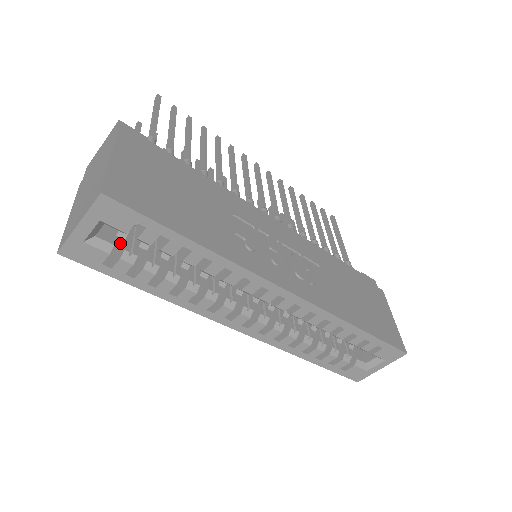
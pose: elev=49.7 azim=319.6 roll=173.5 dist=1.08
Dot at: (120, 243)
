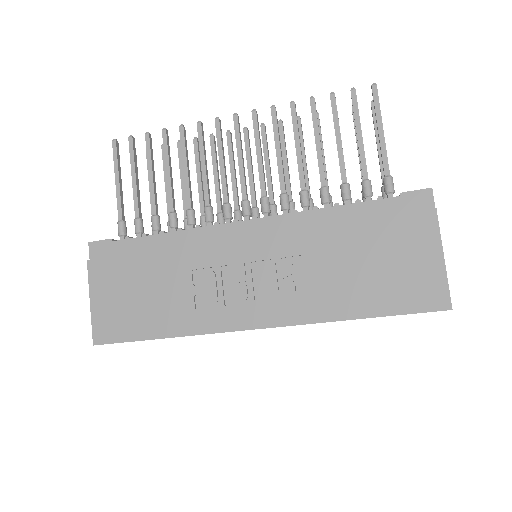
Dot at: occluded
